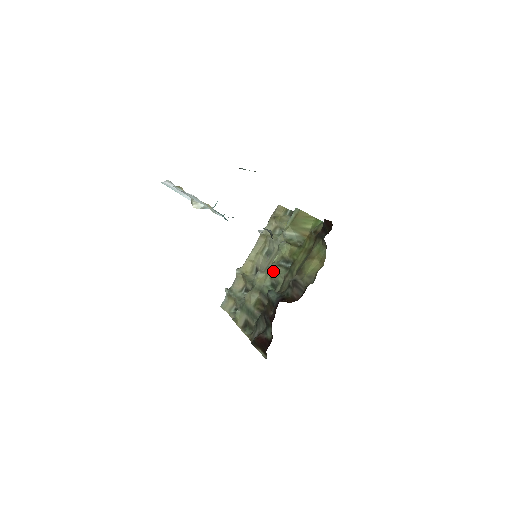
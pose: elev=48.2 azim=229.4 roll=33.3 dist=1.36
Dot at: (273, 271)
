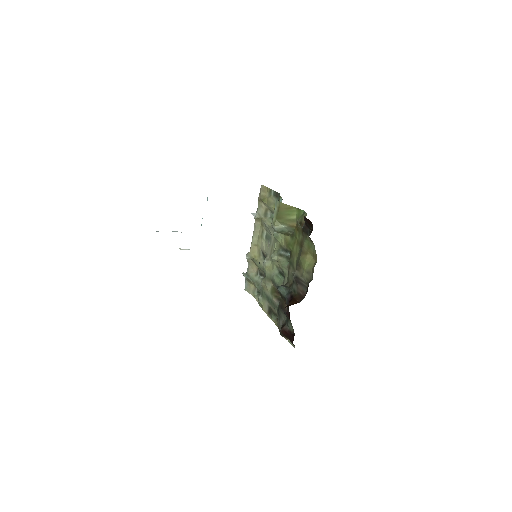
Dot at: (277, 261)
